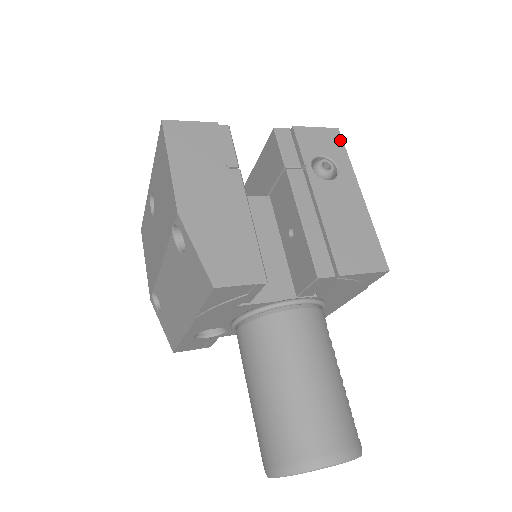
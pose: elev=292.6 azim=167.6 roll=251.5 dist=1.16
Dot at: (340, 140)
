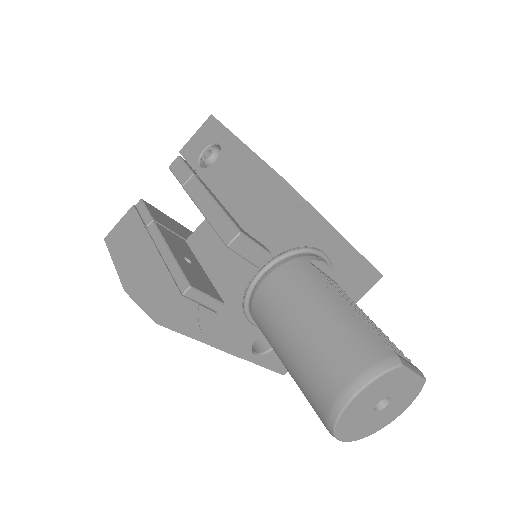
Dot at: (215, 122)
